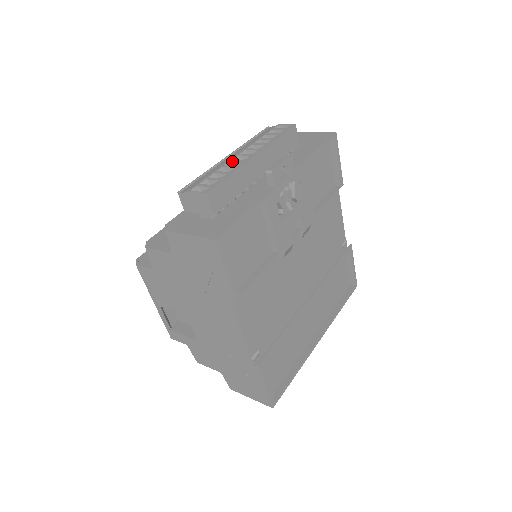
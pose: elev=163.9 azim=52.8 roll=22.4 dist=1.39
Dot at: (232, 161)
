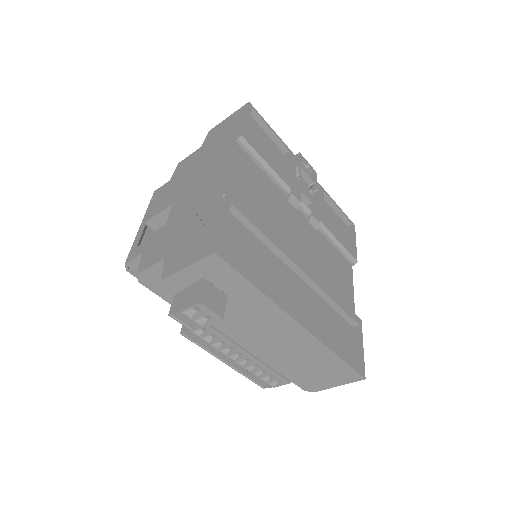
Dot at: occluded
